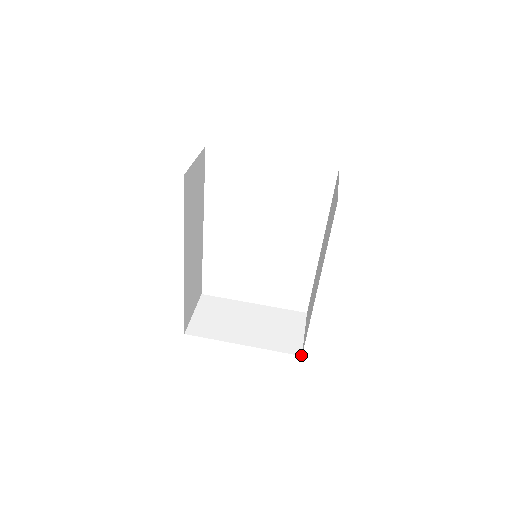
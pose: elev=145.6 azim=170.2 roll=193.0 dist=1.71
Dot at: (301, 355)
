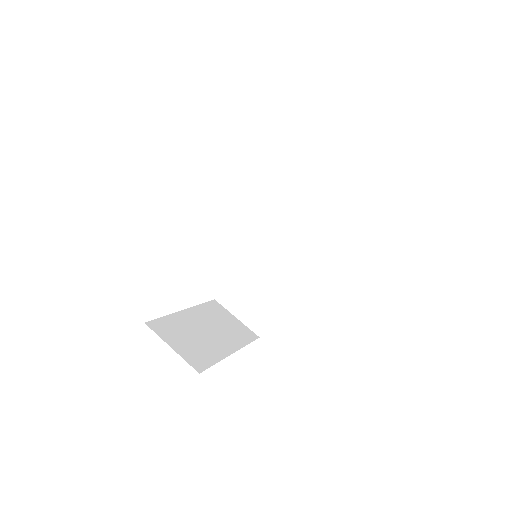
Dot at: (259, 337)
